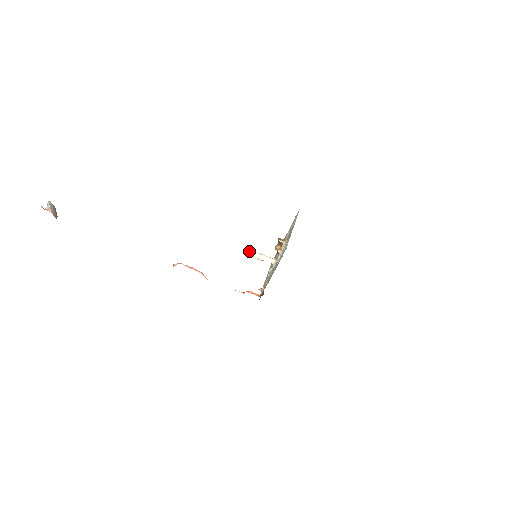
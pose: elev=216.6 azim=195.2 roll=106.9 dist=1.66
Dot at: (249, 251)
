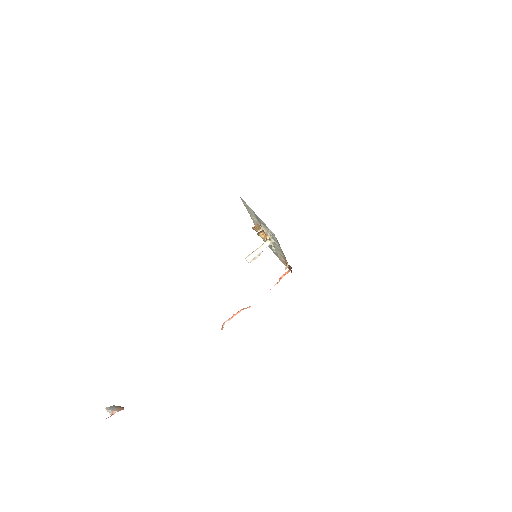
Dot at: (248, 259)
